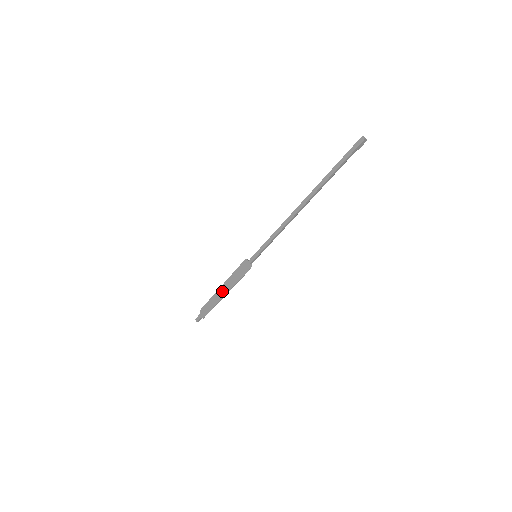
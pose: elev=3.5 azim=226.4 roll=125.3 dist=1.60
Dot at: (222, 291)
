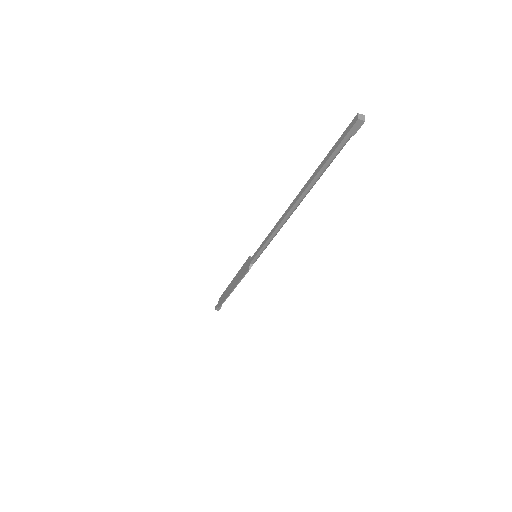
Dot at: (231, 285)
